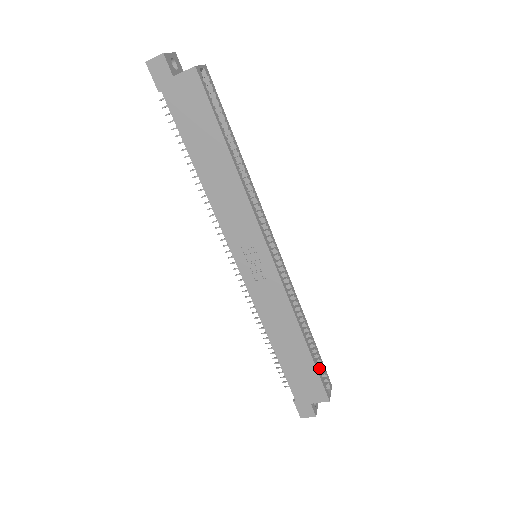
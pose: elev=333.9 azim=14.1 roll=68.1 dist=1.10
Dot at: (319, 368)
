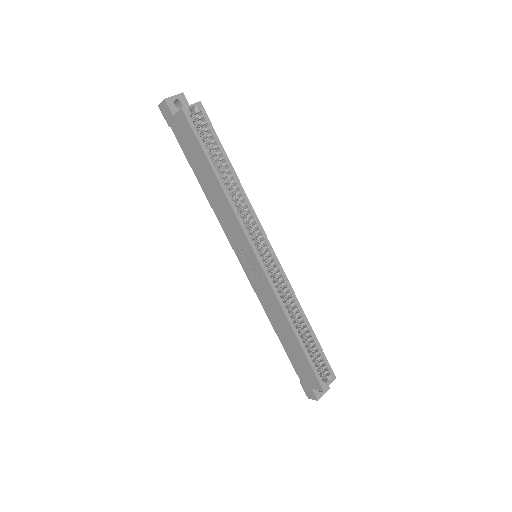
Dot at: (321, 360)
